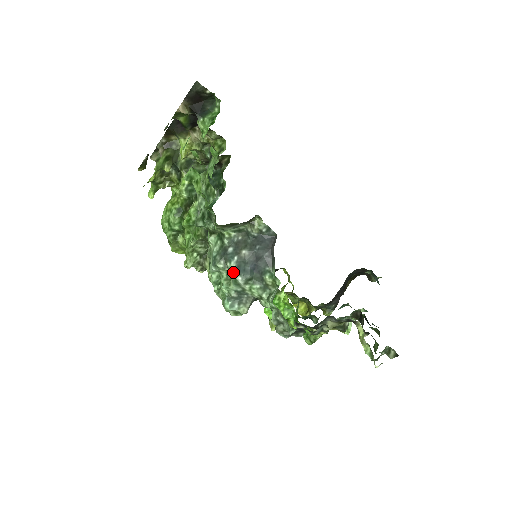
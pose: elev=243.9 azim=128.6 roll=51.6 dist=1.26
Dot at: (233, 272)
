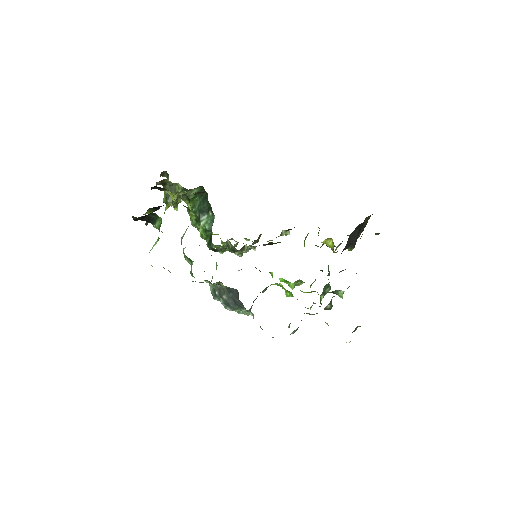
Dot at: (224, 306)
